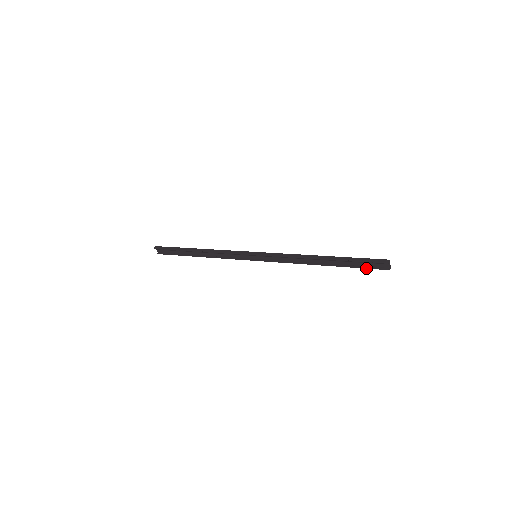
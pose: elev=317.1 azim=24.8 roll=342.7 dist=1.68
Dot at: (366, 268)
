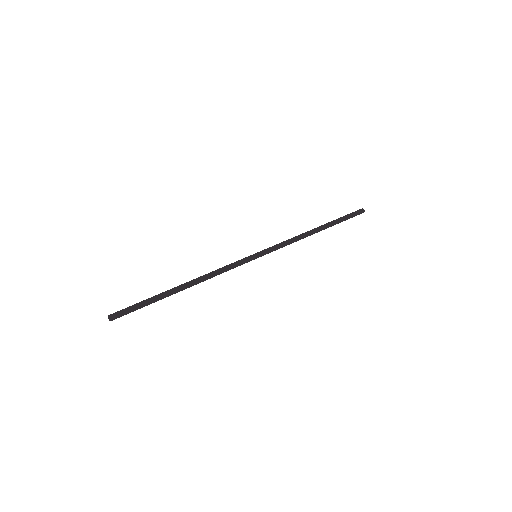
Dot at: occluded
